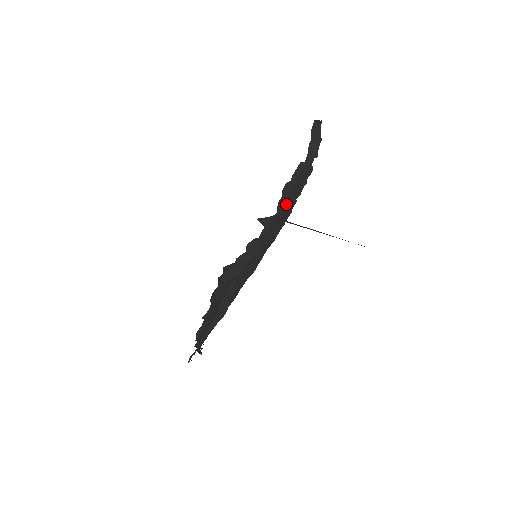
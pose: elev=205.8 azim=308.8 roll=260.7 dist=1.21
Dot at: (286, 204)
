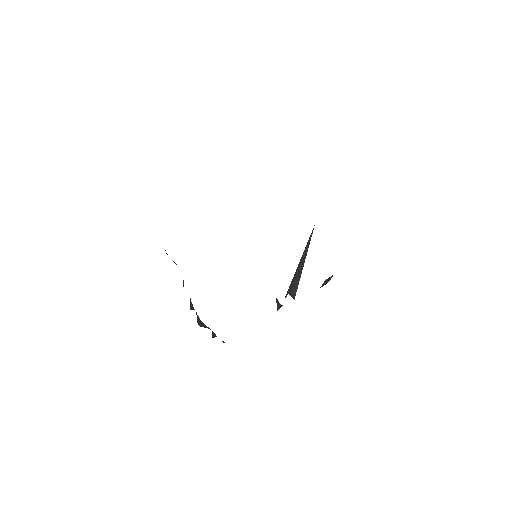
Dot at: occluded
